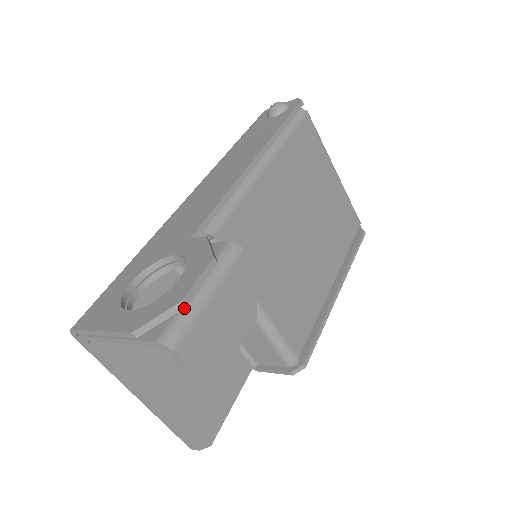
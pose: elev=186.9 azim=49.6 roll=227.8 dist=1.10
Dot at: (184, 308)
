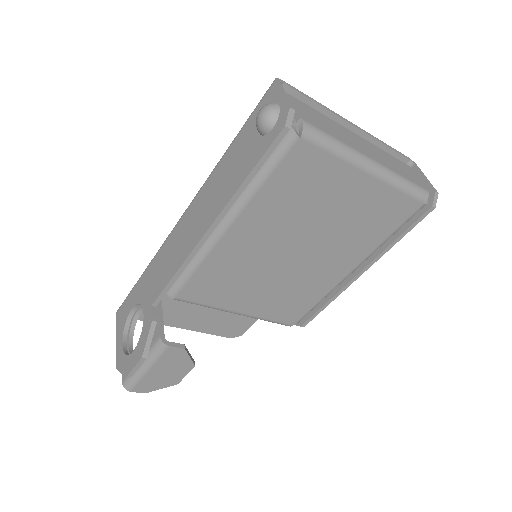
Dot at: occluded
